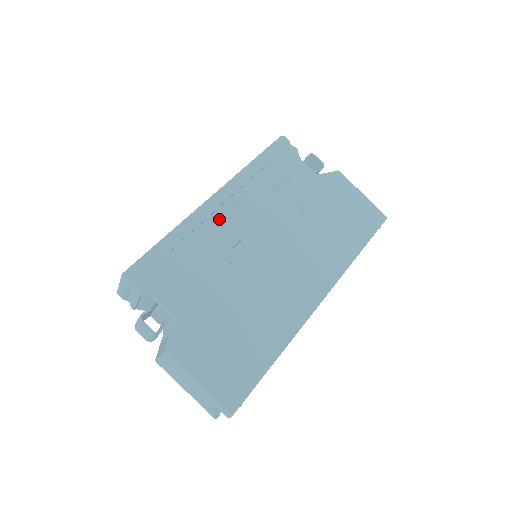
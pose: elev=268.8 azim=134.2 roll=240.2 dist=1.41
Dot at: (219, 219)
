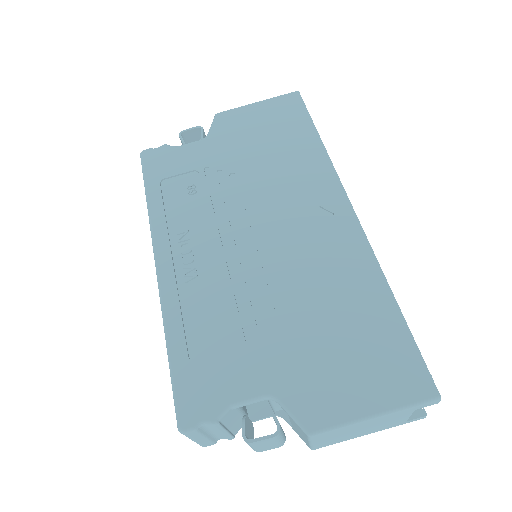
Dot at: (186, 272)
